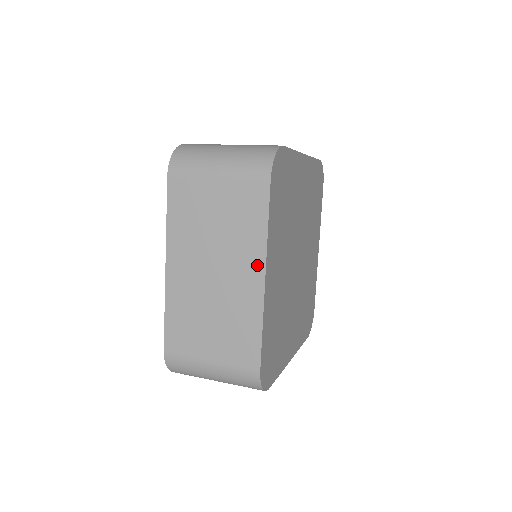
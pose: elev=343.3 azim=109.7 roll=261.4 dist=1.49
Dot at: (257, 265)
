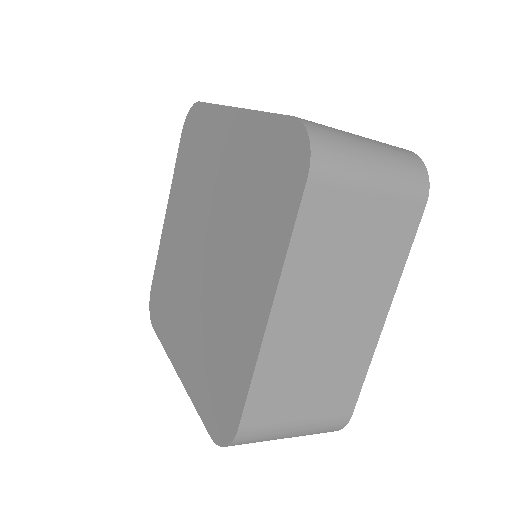
Dot at: (383, 303)
